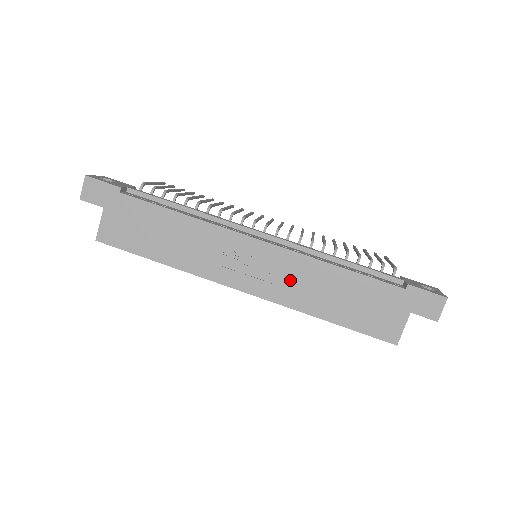
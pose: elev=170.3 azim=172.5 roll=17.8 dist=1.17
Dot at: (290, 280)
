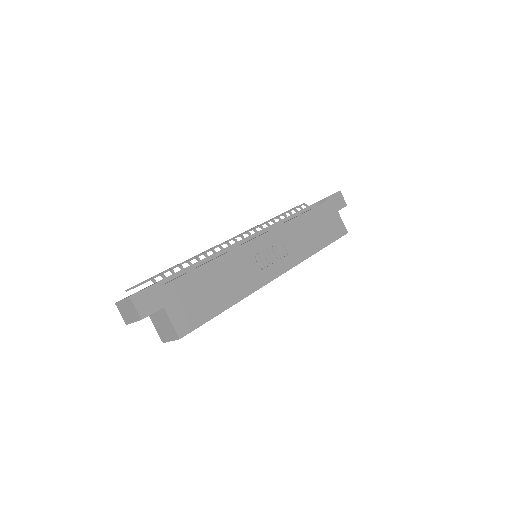
Dot at: (291, 244)
